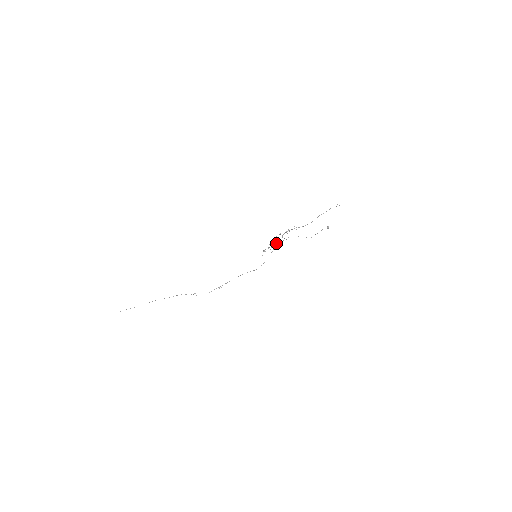
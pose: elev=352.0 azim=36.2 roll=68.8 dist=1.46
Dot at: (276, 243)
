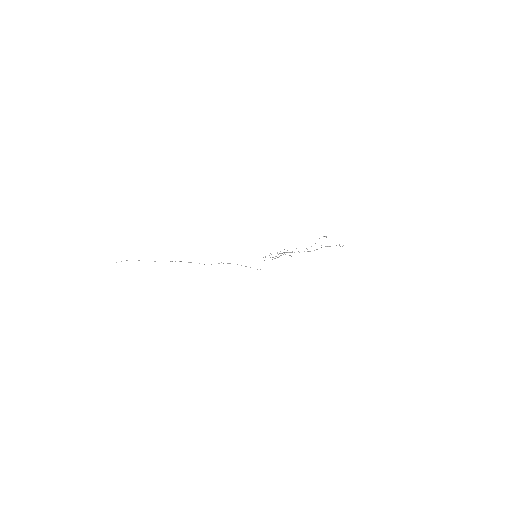
Dot at: (278, 257)
